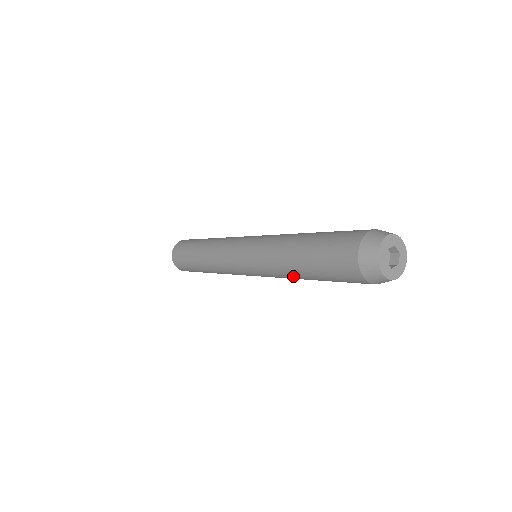
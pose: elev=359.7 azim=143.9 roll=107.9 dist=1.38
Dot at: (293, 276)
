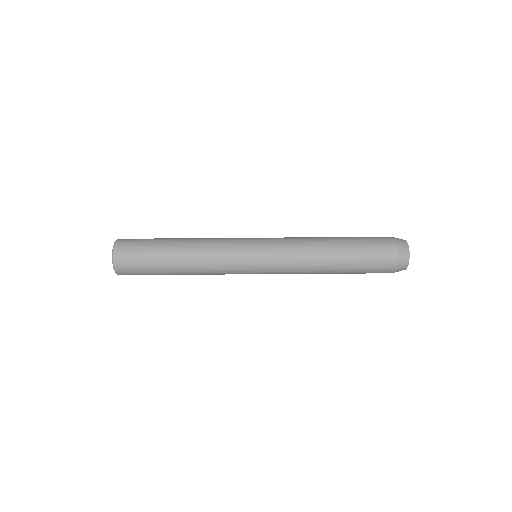
Dot at: (321, 262)
